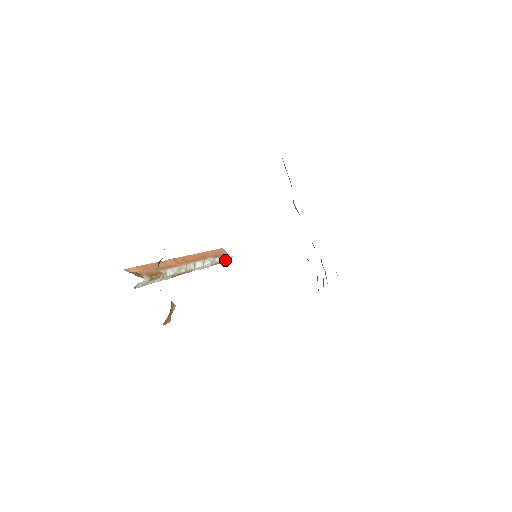
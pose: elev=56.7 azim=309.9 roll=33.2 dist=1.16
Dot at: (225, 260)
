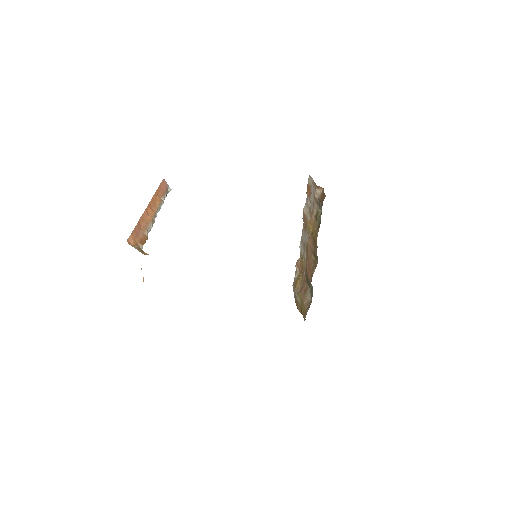
Dot at: occluded
